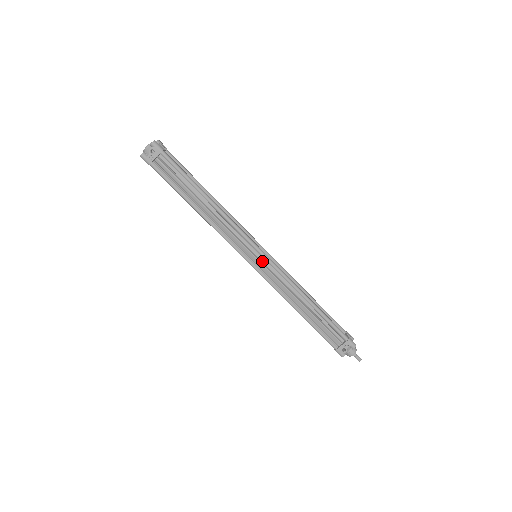
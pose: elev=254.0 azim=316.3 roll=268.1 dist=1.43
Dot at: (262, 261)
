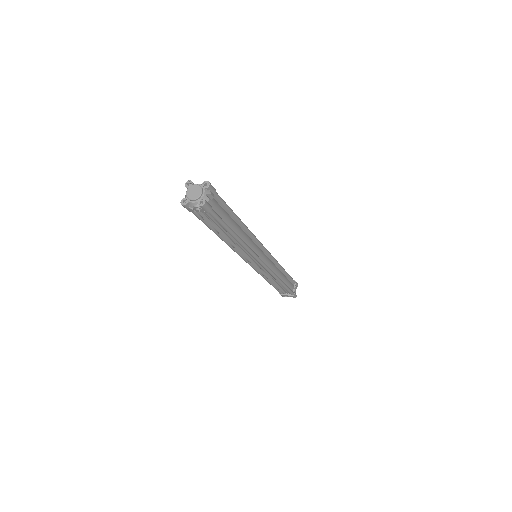
Dot at: (259, 266)
